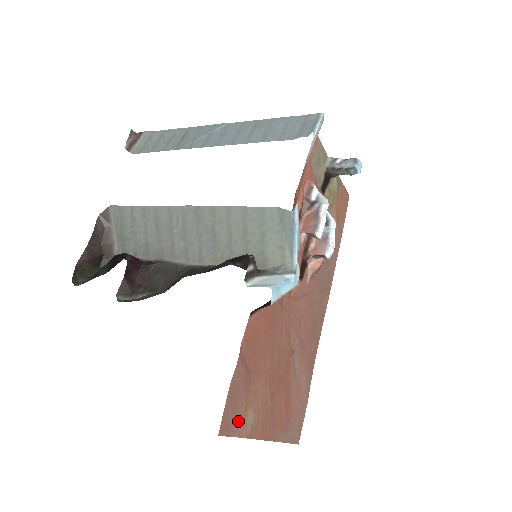
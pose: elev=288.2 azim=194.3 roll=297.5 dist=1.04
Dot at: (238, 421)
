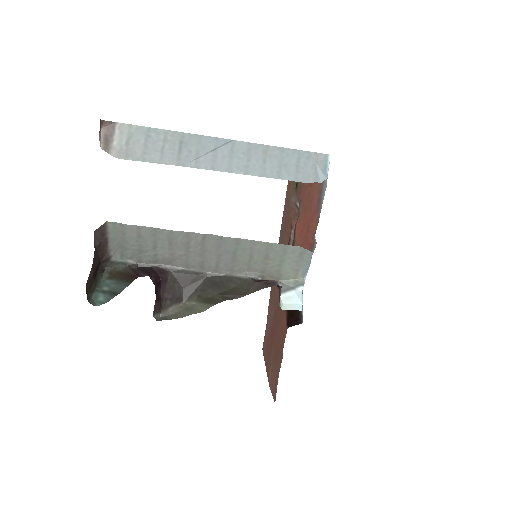
Dot at: (272, 383)
